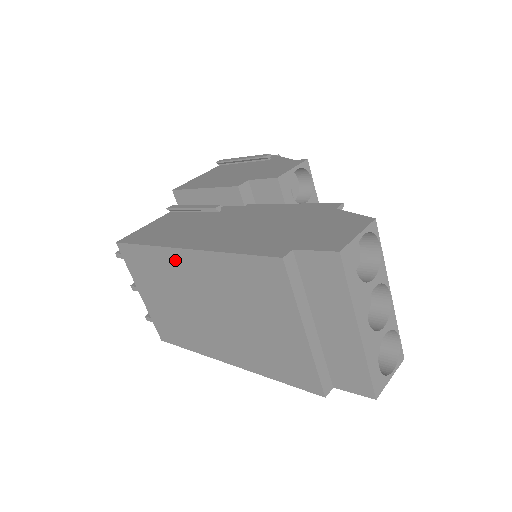
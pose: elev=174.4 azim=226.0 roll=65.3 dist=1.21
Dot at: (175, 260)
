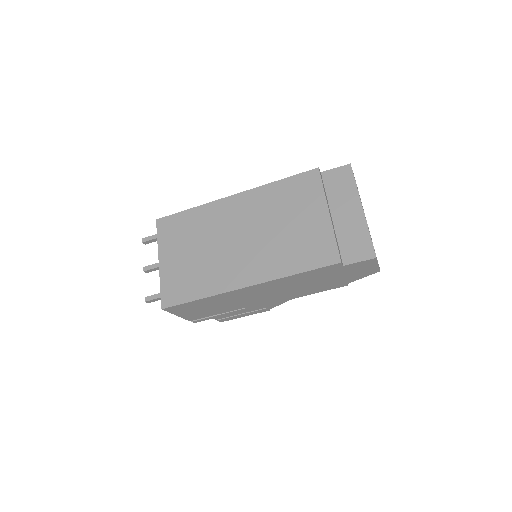
Dot at: (222, 207)
